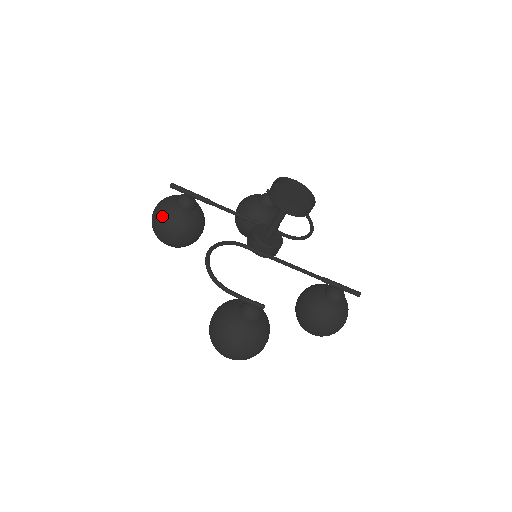
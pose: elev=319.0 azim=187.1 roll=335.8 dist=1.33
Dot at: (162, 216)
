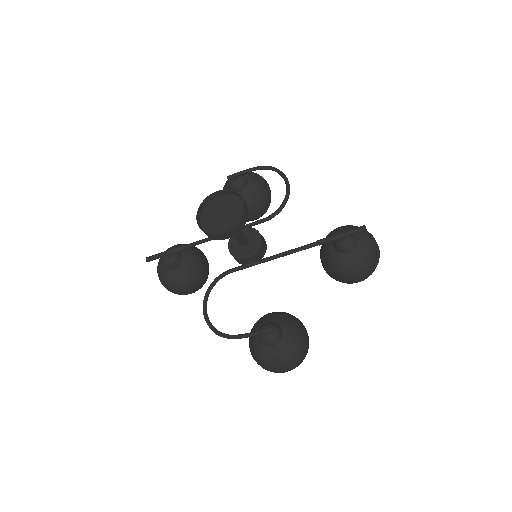
Dot at: (165, 284)
